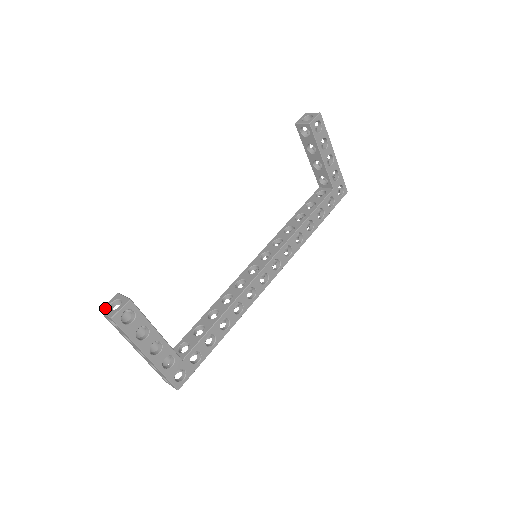
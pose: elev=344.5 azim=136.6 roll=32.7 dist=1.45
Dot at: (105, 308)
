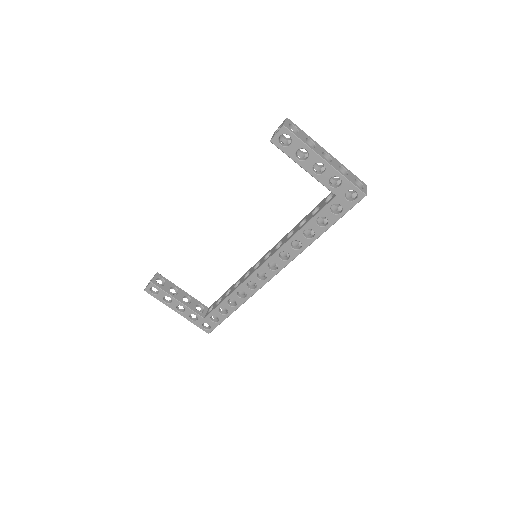
Dot at: (150, 280)
